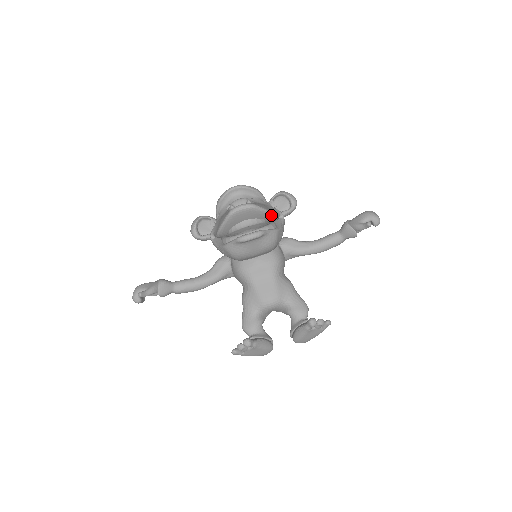
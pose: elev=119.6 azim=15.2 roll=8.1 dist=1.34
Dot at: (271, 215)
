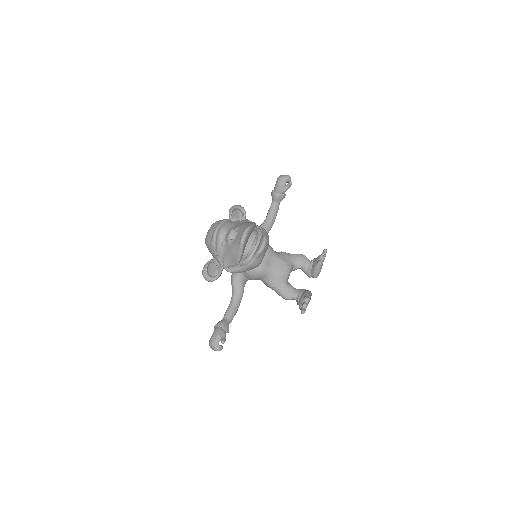
Dot at: (255, 225)
